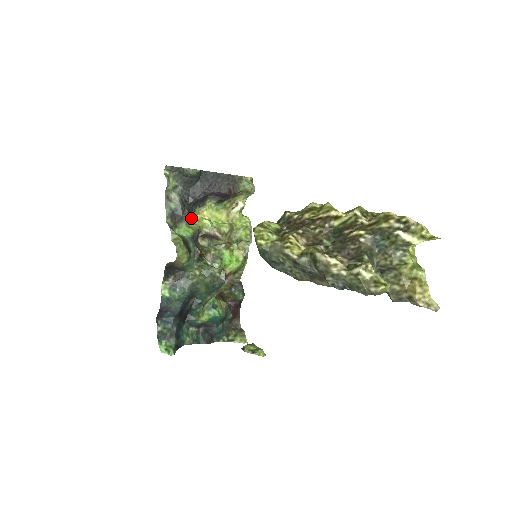
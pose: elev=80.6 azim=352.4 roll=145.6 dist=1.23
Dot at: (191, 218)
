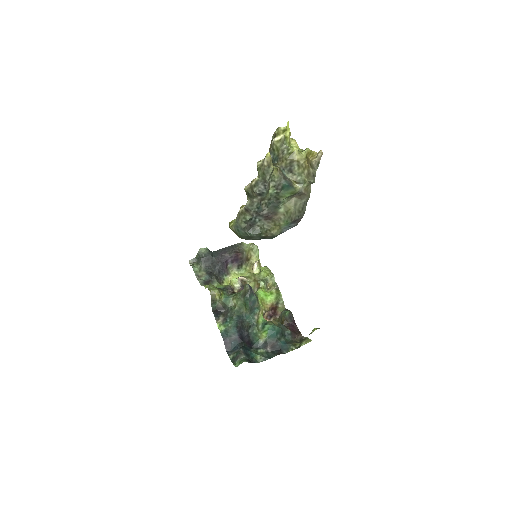
Dot at: occluded
